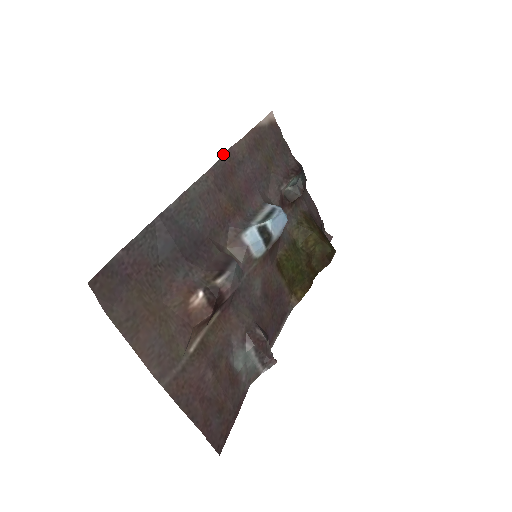
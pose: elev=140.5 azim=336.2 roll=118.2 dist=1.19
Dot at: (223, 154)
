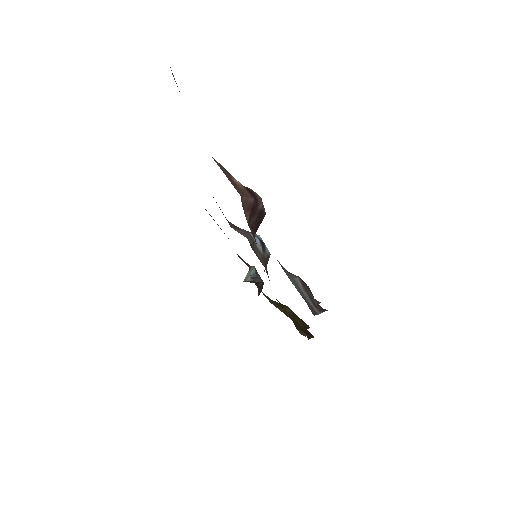
Dot at: occluded
